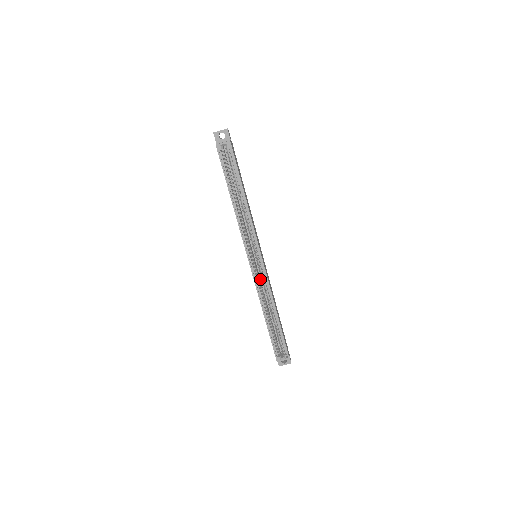
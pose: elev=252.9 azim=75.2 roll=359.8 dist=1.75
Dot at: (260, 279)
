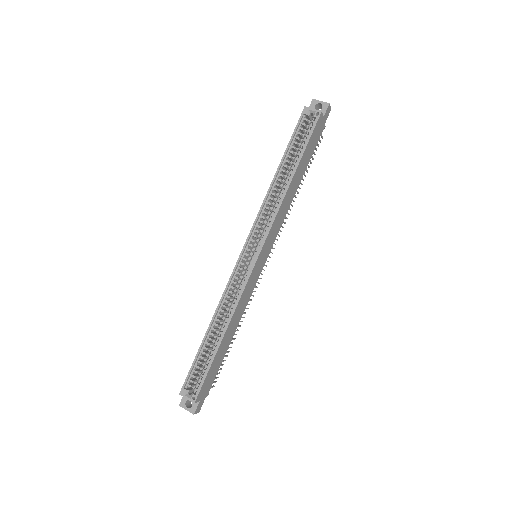
Dot at: occluded
